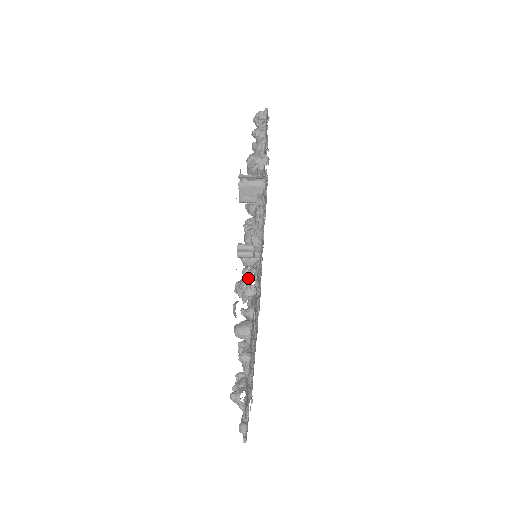
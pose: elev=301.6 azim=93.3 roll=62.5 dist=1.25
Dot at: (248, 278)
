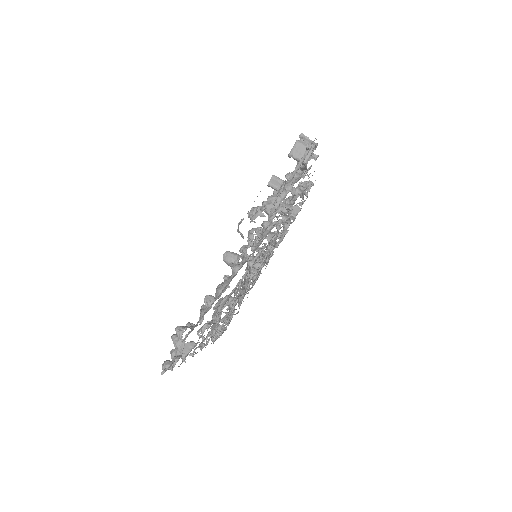
Dot at: (265, 206)
